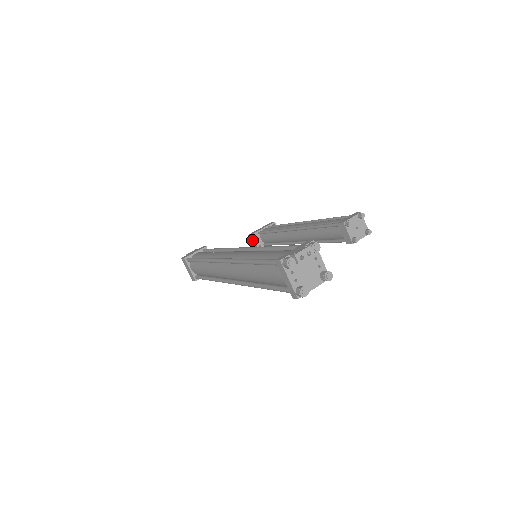
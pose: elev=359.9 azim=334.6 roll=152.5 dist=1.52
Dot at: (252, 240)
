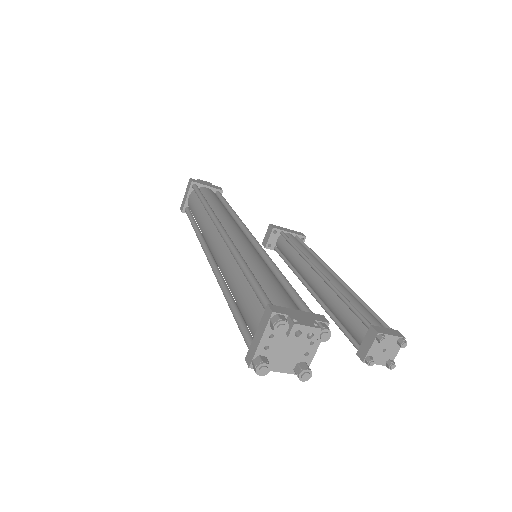
Dot at: (268, 232)
